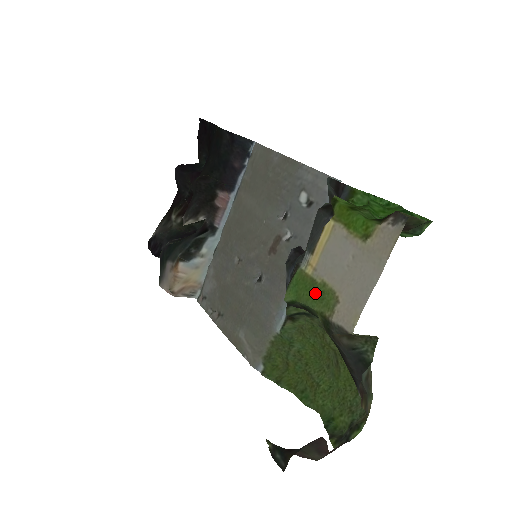
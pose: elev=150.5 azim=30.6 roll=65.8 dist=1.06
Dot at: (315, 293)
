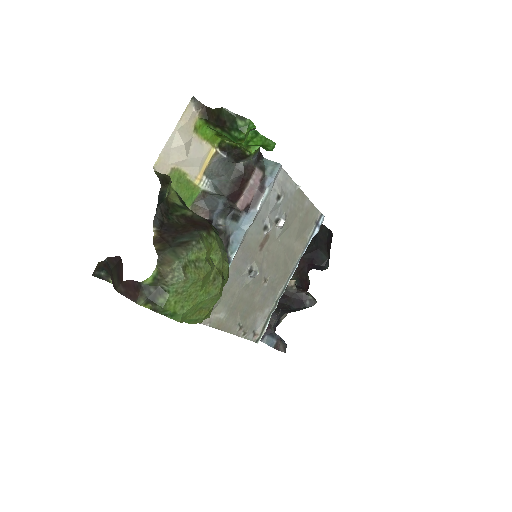
Dot at: (182, 183)
